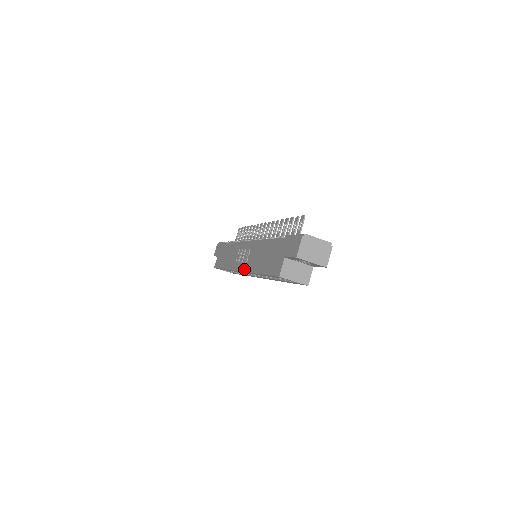
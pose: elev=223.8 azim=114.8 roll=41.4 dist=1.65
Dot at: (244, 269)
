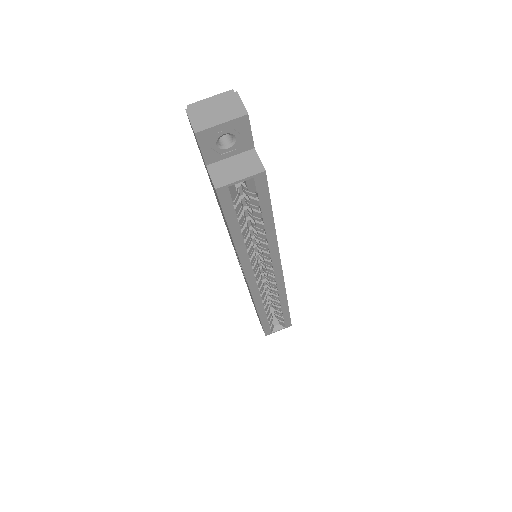
Dot at: (243, 272)
